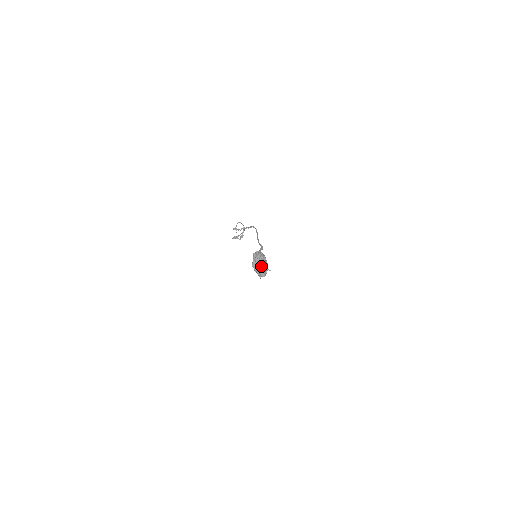
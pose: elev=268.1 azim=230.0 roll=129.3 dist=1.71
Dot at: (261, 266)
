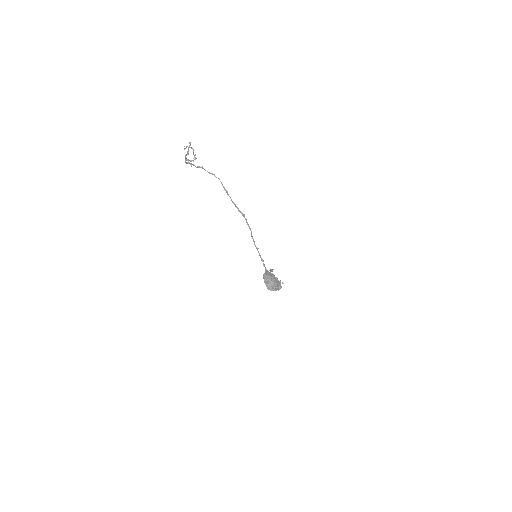
Dot at: (276, 290)
